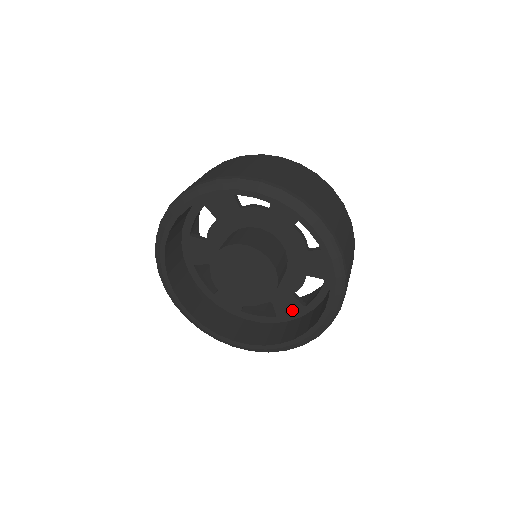
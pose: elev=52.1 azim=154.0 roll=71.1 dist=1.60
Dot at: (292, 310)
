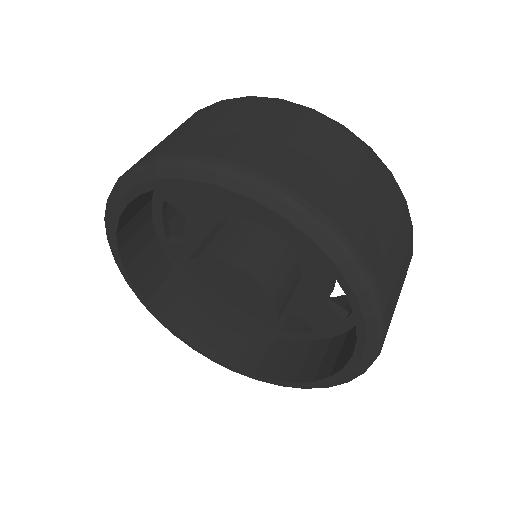
Dot at: (331, 323)
